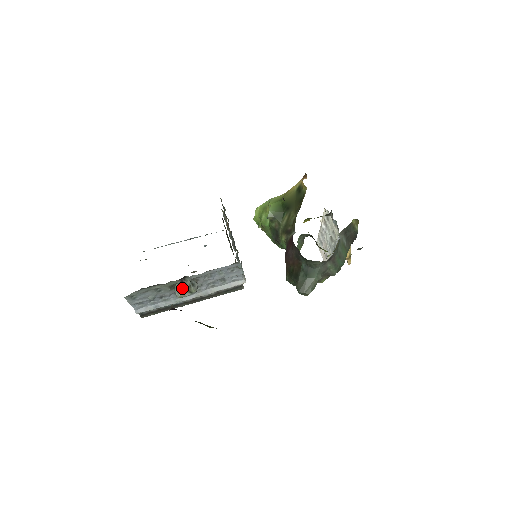
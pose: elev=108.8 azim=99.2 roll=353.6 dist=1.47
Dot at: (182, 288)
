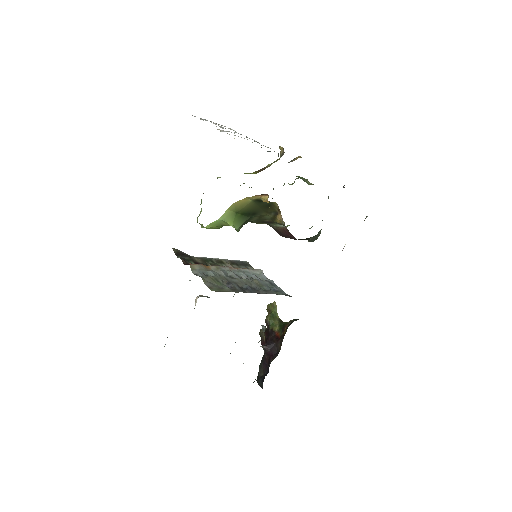
Dot at: occluded
